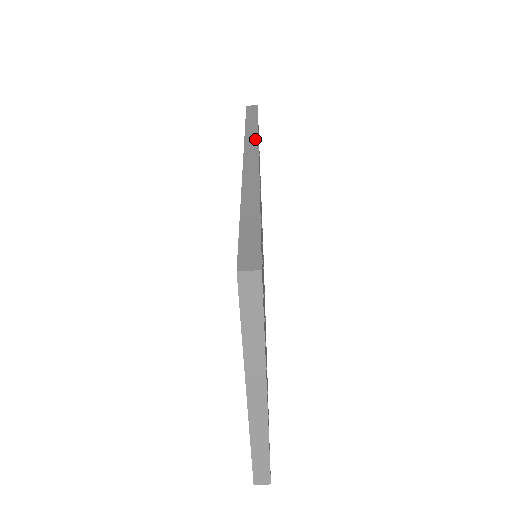
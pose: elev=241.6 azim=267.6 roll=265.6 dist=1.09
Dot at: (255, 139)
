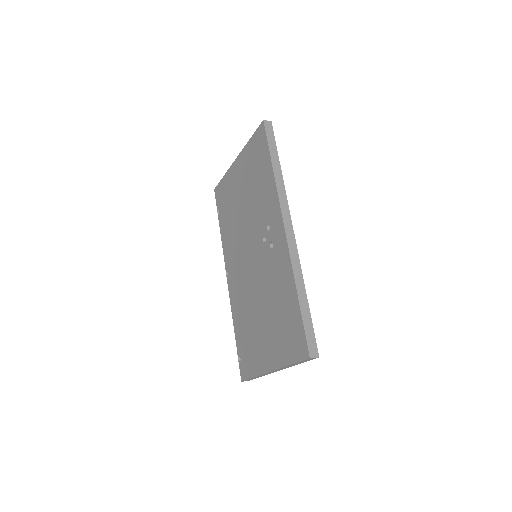
Dot at: (285, 197)
